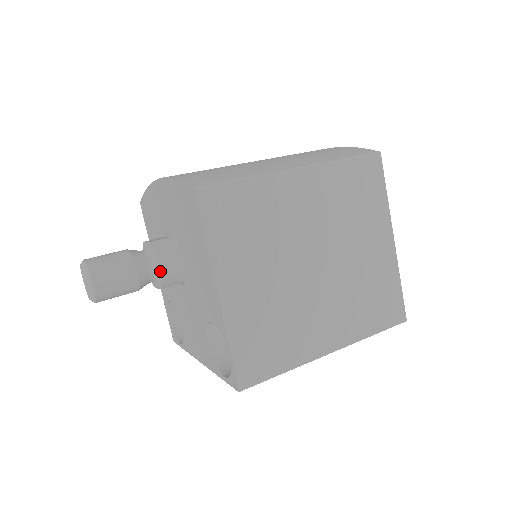
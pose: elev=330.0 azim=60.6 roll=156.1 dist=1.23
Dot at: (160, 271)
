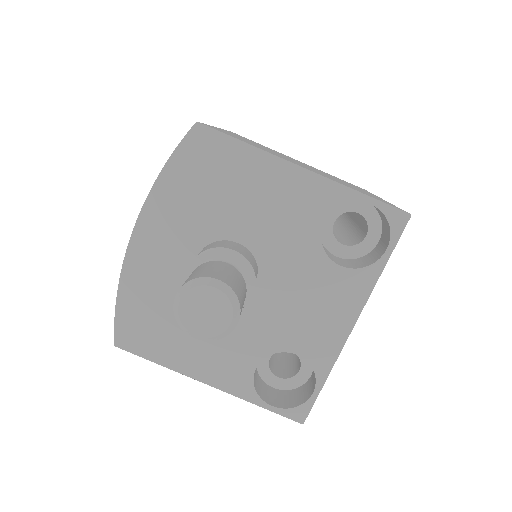
Dot at: (239, 253)
